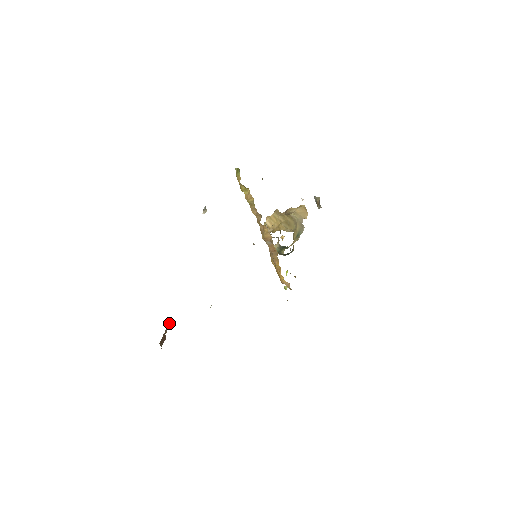
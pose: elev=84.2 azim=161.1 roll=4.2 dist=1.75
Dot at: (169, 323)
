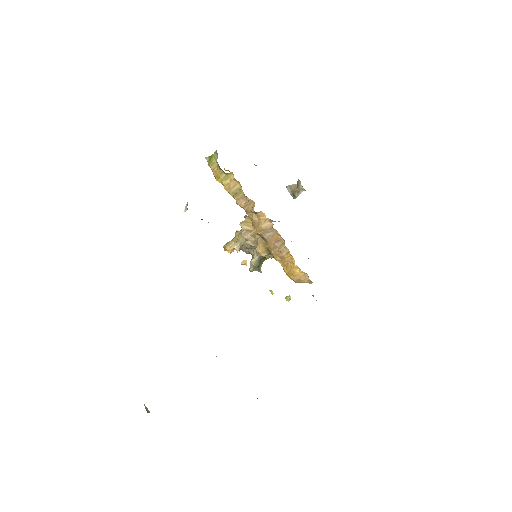
Dot at: (145, 406)
